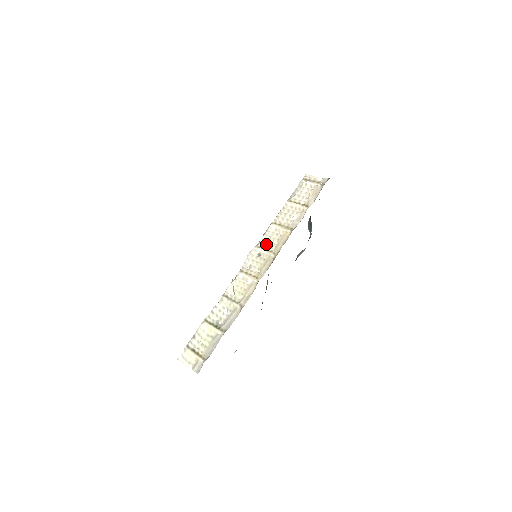
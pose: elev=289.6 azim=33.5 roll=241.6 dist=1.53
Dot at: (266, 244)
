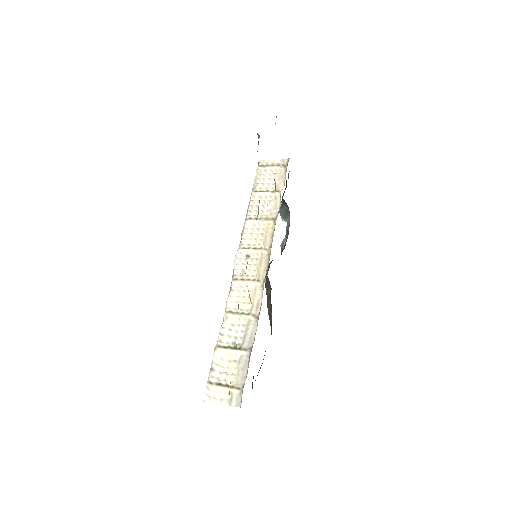
Dot at: (250, 243)
